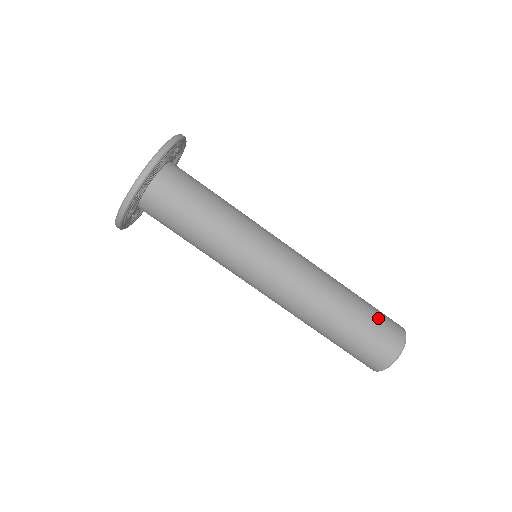
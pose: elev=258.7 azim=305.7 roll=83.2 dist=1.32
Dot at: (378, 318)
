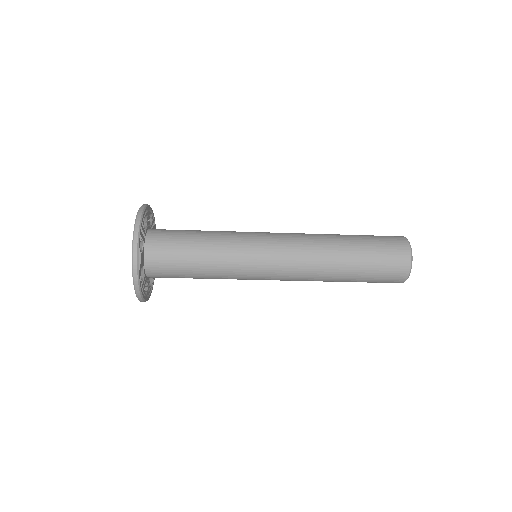
Dot at: (378, 248)
